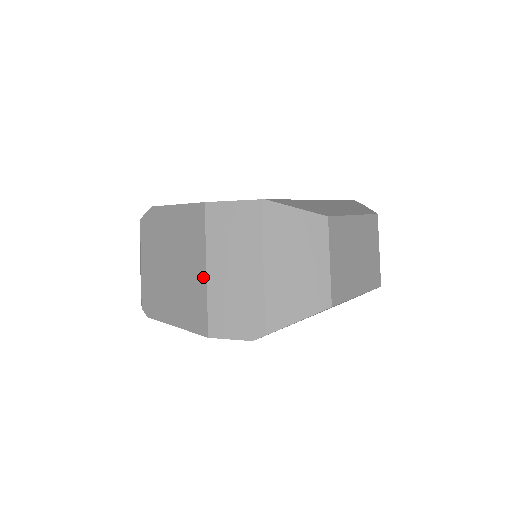
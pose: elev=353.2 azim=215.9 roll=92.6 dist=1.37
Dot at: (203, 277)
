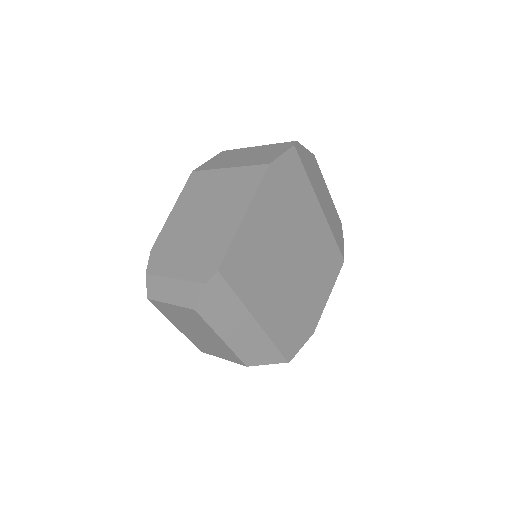
Dot at: (230, 171)
